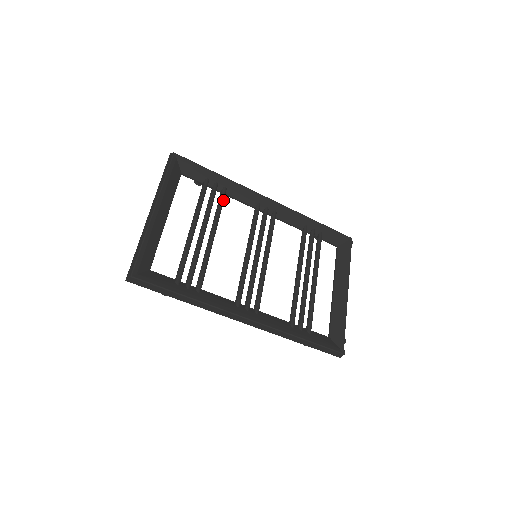
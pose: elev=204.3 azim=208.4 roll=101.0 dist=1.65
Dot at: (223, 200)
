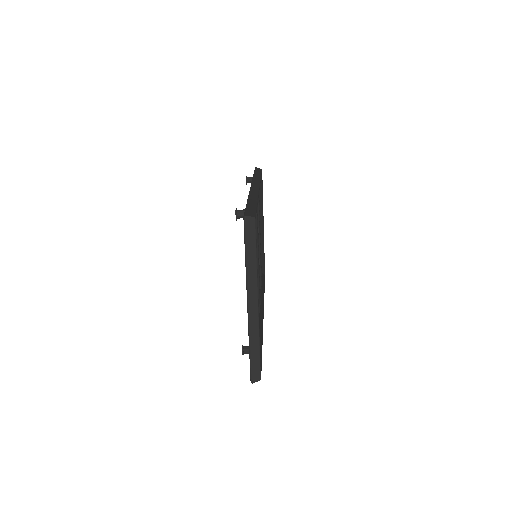
Dot at: occluded
